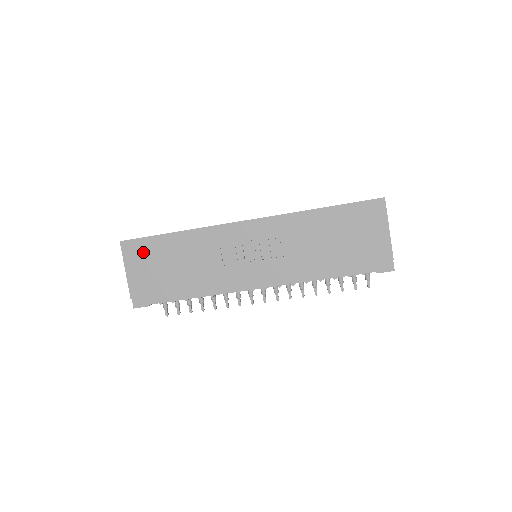
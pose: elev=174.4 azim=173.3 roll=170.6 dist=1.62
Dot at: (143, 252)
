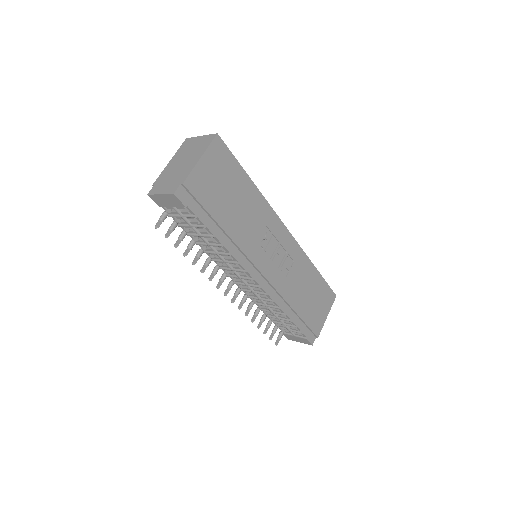
Dot at: (224, 164)
